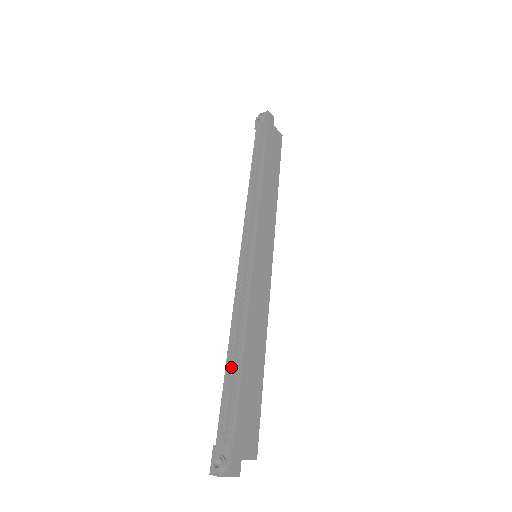
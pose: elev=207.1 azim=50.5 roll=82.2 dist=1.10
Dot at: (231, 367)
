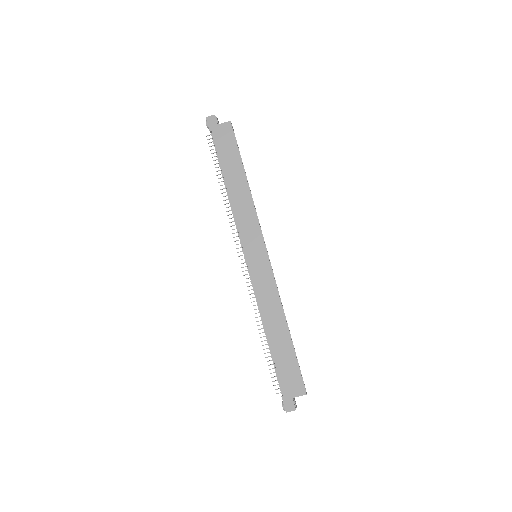
Dot at: (269, 348)
